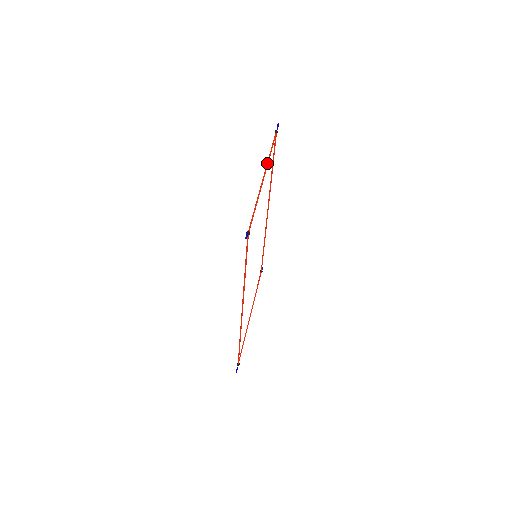
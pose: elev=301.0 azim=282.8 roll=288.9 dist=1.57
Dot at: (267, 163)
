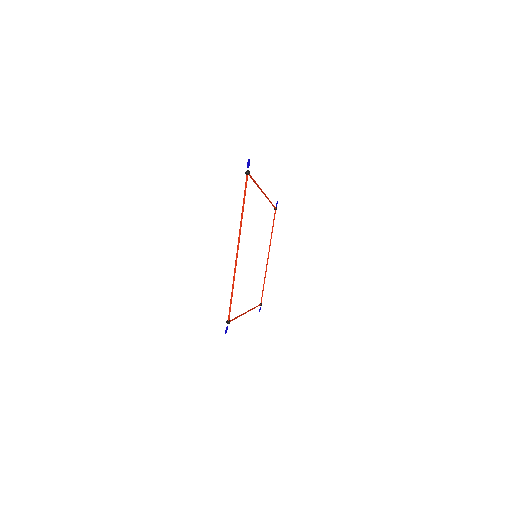
Dot at: (239, 229)
